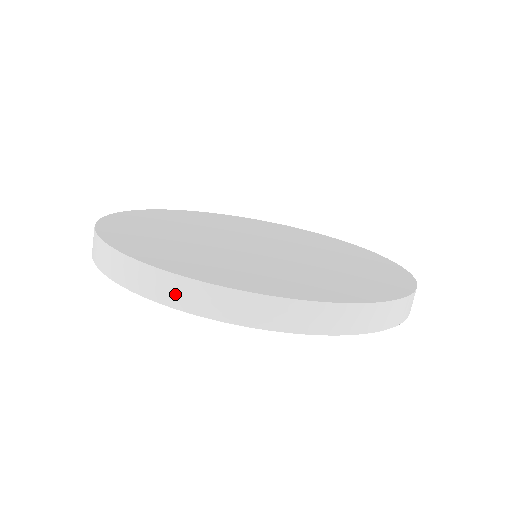
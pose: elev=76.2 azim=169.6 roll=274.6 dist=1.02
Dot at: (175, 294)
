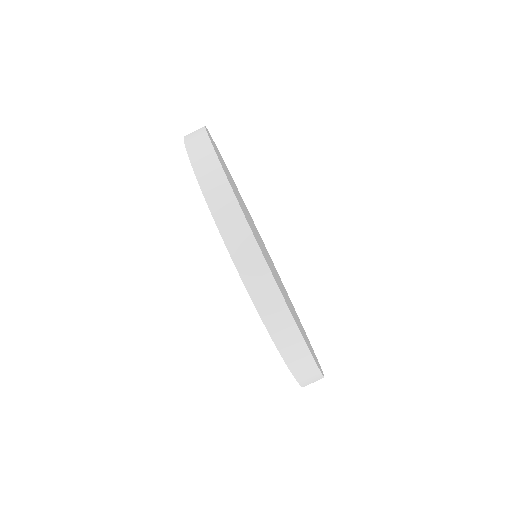
Dot at: (194, 137)
